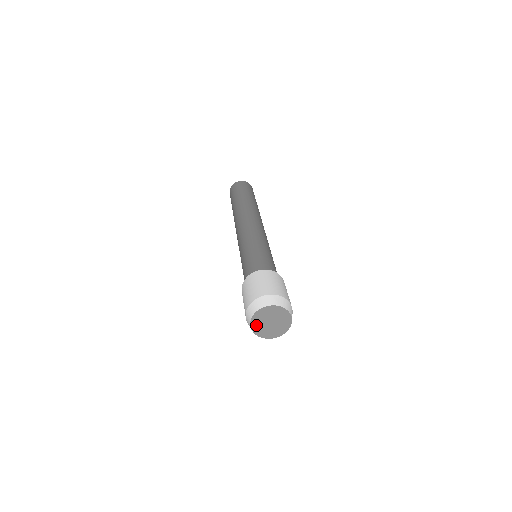
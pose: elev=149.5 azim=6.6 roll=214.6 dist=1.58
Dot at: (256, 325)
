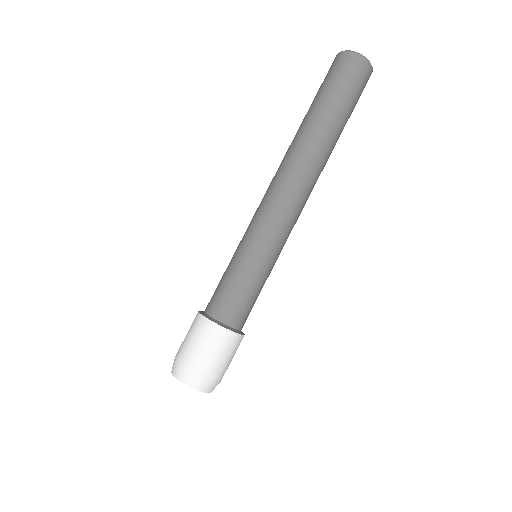
Dot at: occluded
